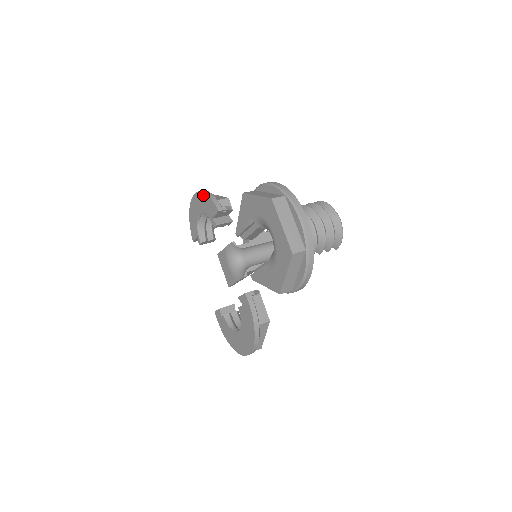
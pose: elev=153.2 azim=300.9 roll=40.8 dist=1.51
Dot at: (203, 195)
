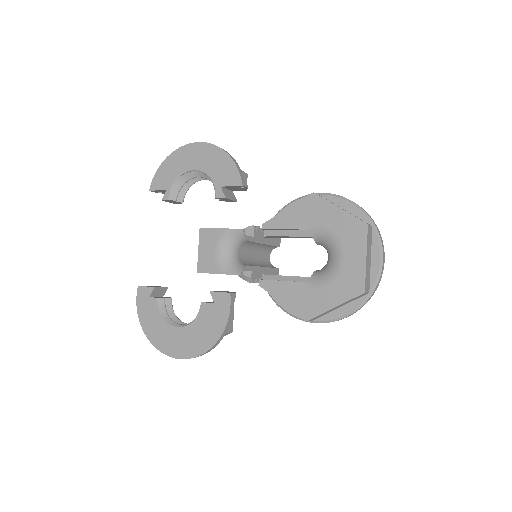
Dot at: (221, 153)
